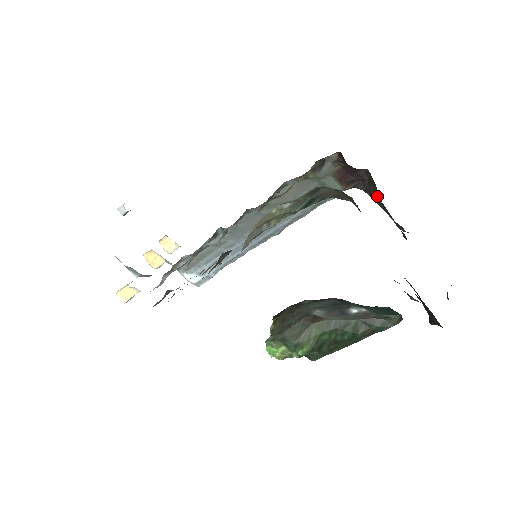
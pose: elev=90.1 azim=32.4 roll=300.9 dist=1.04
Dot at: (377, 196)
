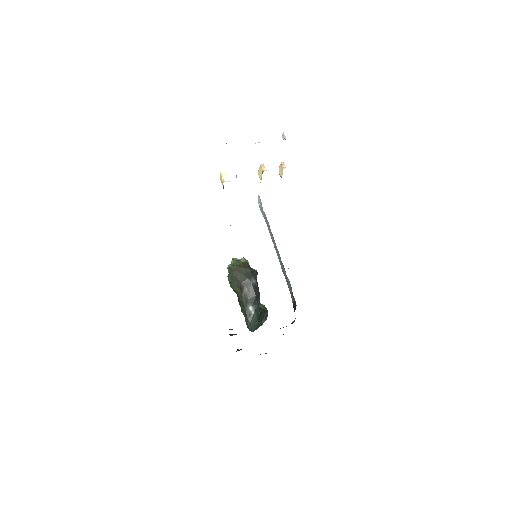
Dot at: occluded
